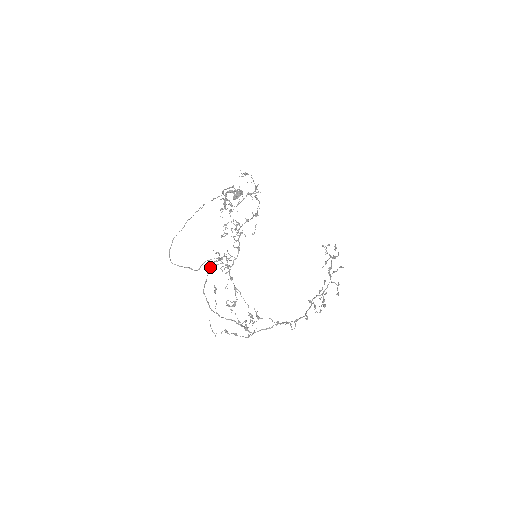
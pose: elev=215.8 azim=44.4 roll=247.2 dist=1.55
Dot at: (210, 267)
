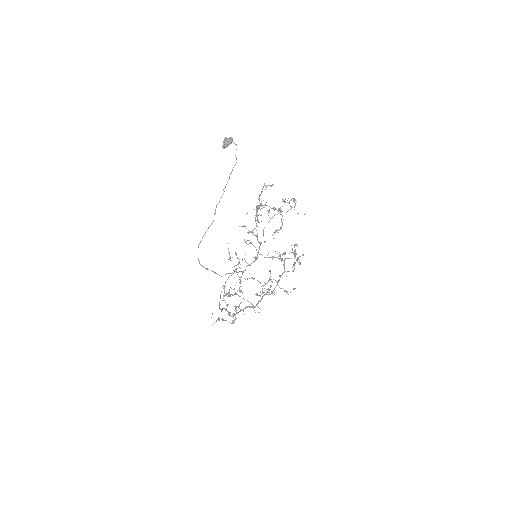
Dot at: occluded
